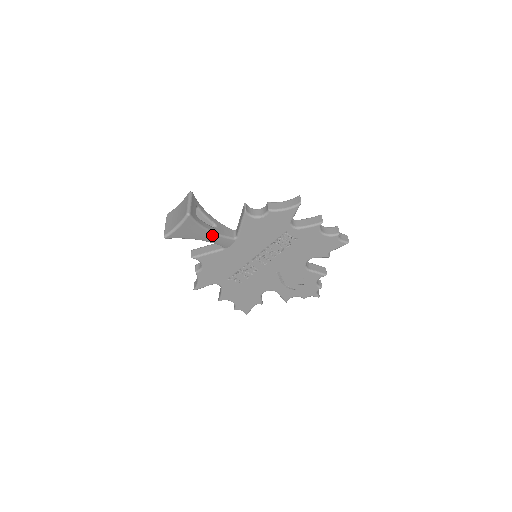
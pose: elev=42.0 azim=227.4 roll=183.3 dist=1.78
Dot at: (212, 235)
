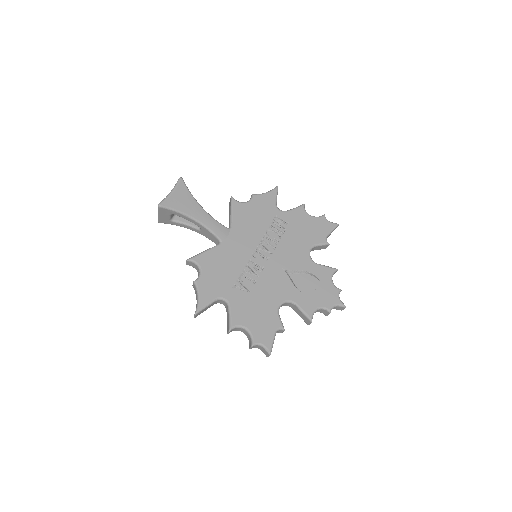
Dot at: (205, 214)
